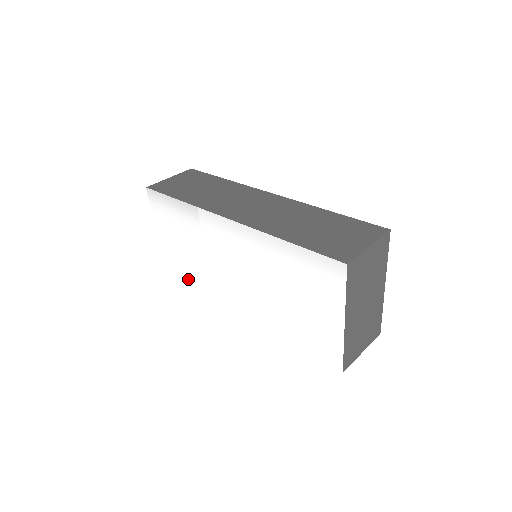
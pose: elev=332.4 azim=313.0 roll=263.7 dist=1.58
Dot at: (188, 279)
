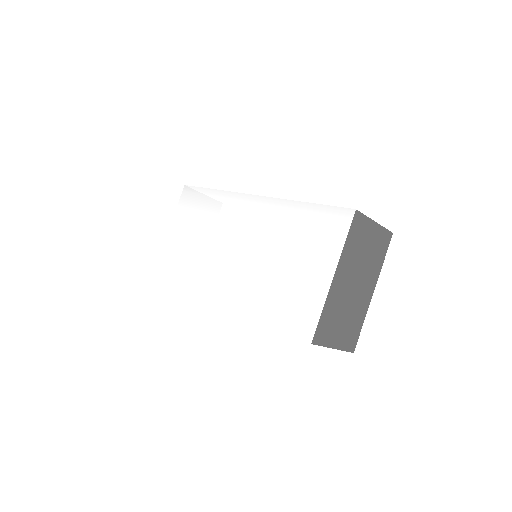
Dot at: (177, 272)
